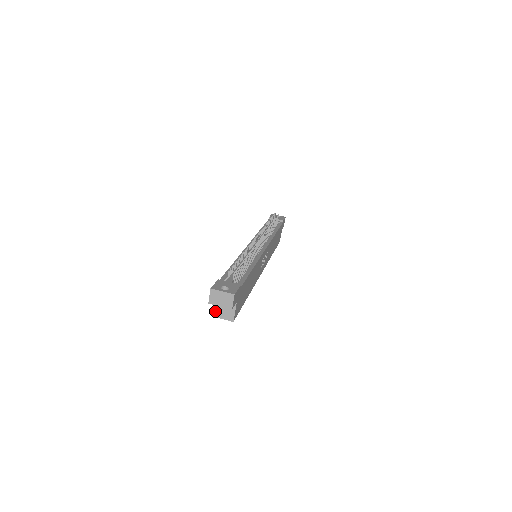
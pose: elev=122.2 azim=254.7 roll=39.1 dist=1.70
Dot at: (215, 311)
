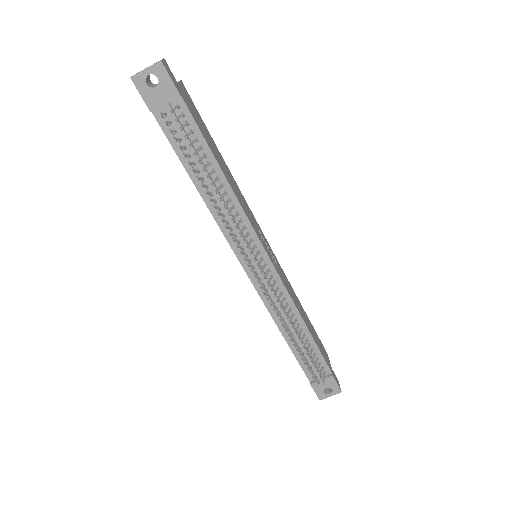
Dot at: occluded
